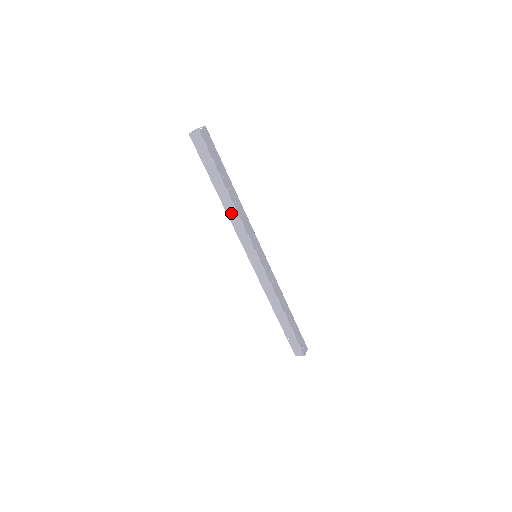
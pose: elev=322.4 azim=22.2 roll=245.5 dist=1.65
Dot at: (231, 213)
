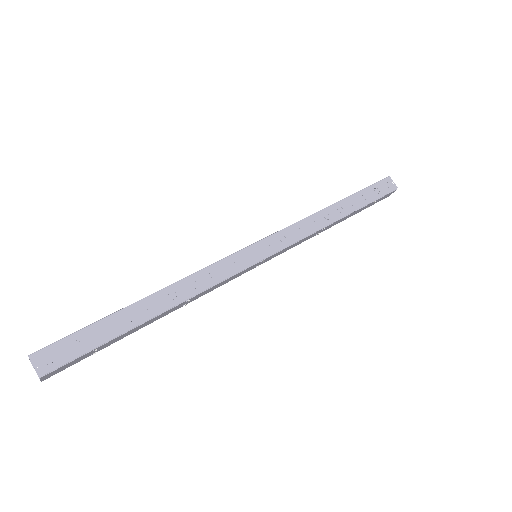
Dot at: (187, 303)
